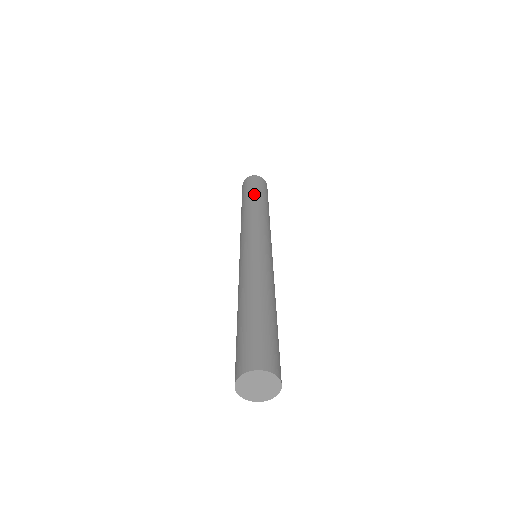
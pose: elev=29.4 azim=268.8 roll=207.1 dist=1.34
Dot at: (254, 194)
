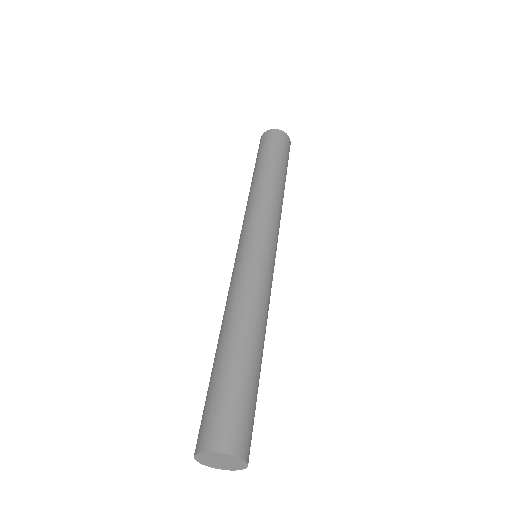
Dot at: (255, 168)
